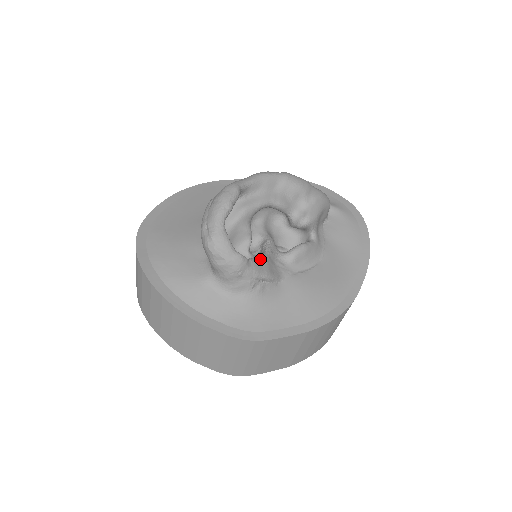
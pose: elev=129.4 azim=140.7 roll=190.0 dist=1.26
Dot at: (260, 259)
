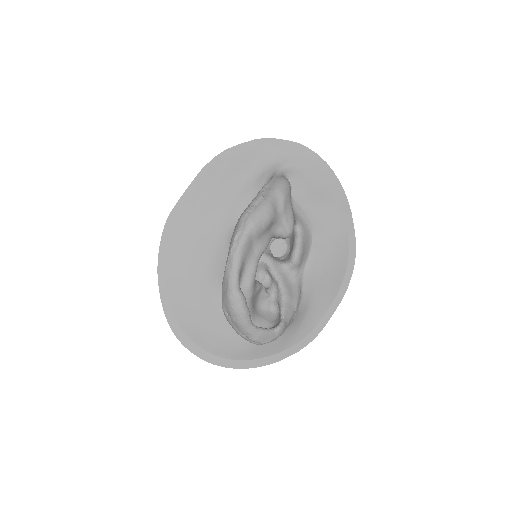
Dot at: (285, 302)
